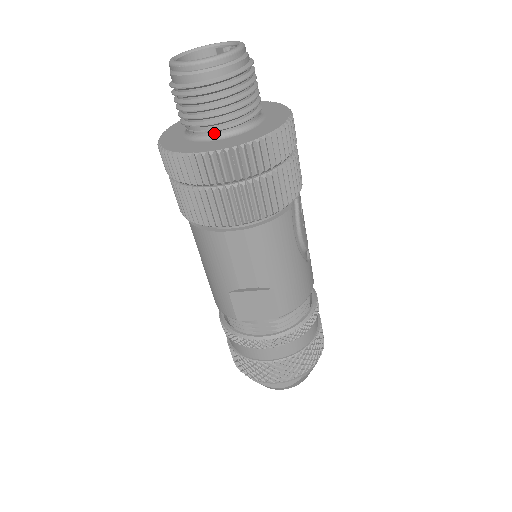
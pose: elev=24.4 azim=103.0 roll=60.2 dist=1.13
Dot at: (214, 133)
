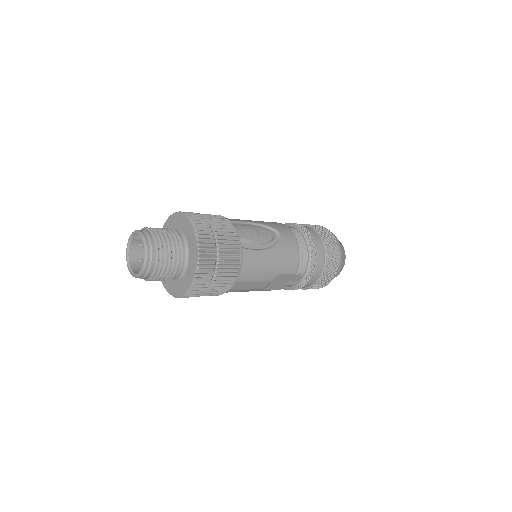
Dot at: (179, 274)
